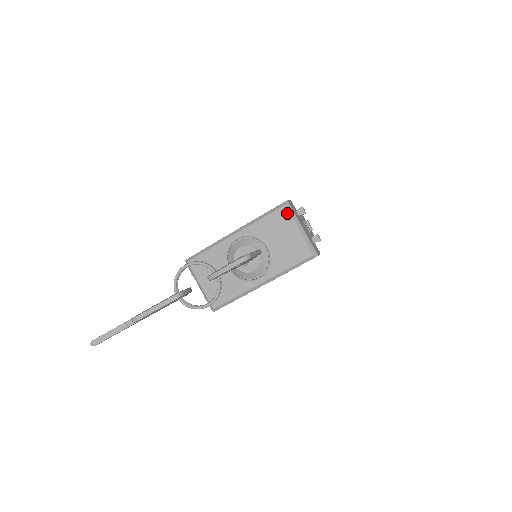
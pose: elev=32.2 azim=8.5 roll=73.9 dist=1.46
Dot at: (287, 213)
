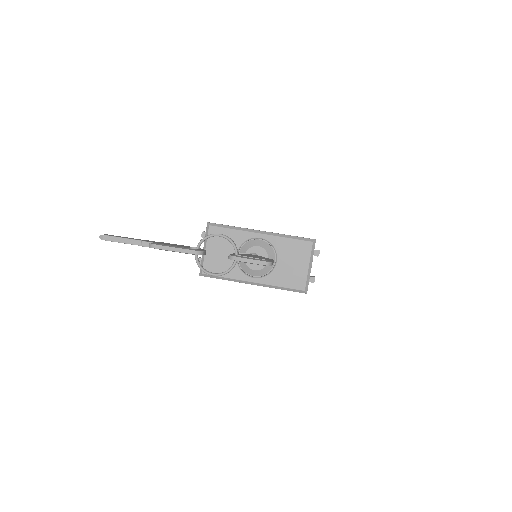
Dot at: (309, 248)
